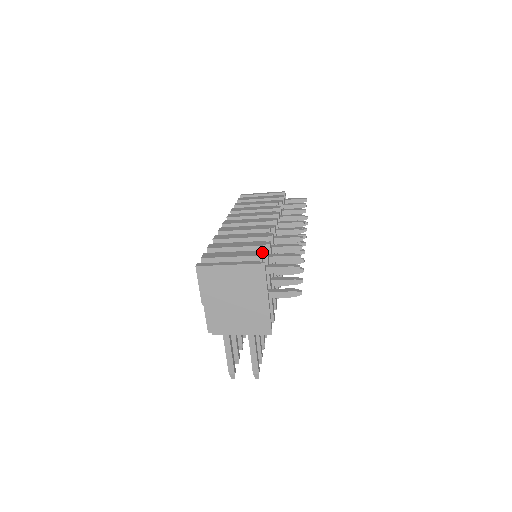
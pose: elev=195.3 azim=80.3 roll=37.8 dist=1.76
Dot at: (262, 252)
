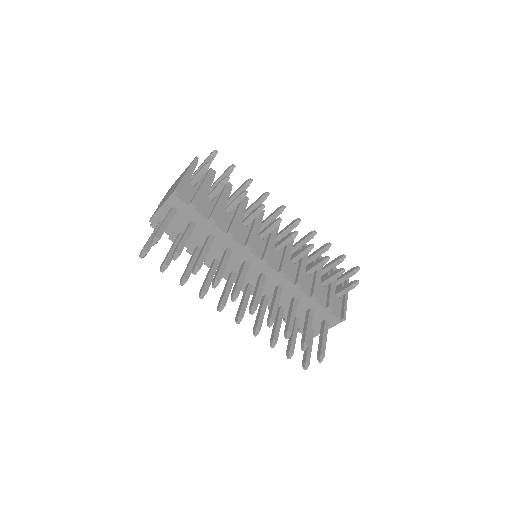
Dot at: occluded
